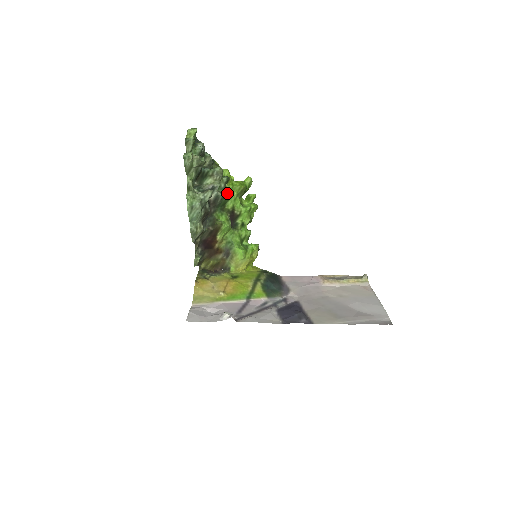
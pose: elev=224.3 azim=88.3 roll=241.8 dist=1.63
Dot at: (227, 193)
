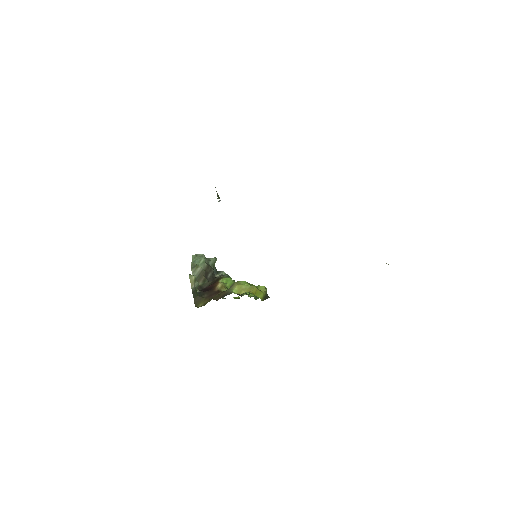
Dot at: occluded
